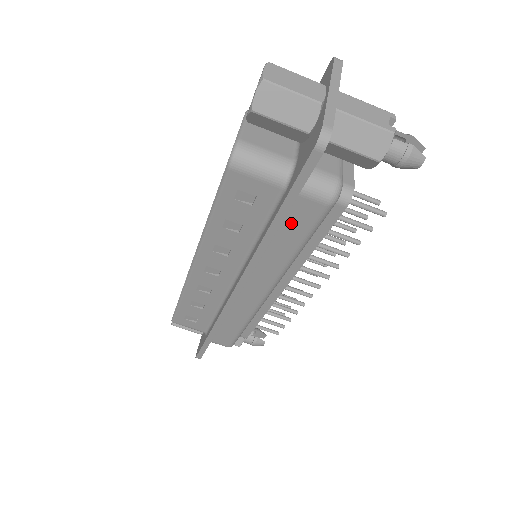
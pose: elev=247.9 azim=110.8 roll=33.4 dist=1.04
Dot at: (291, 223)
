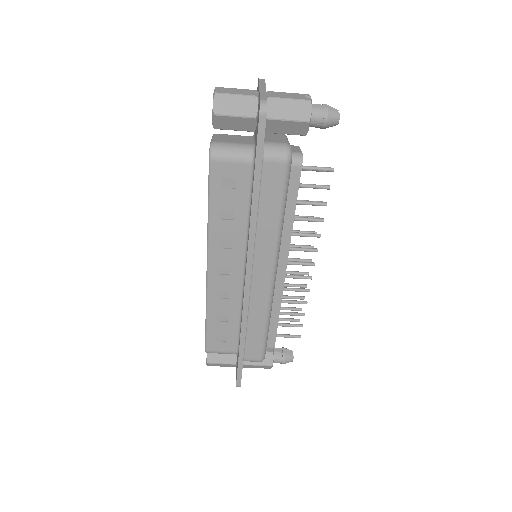
Dot at: (267, 190)
